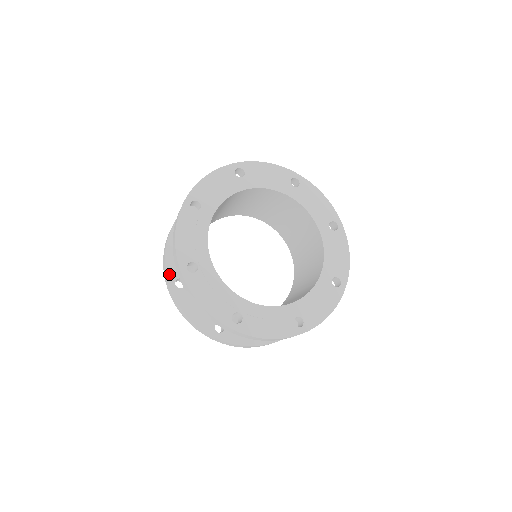
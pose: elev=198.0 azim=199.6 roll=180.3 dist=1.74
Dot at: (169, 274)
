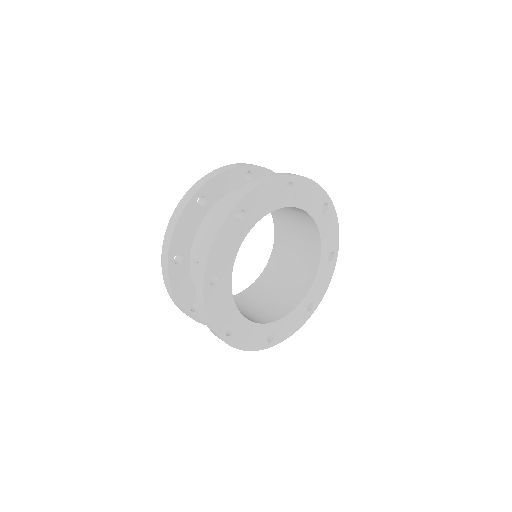
Dot at: (172, 248)
